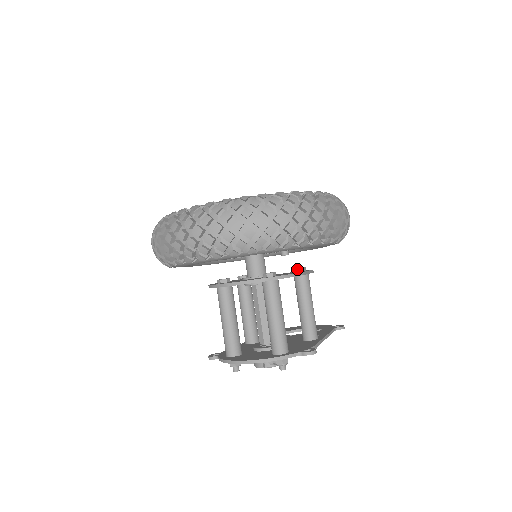
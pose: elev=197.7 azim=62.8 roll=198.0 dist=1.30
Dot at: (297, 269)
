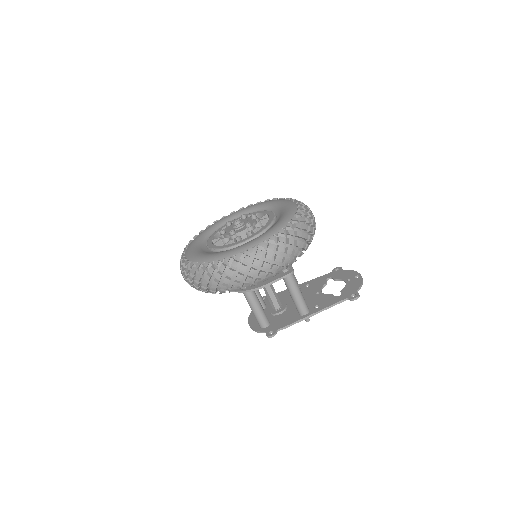
Dot at: occluded
